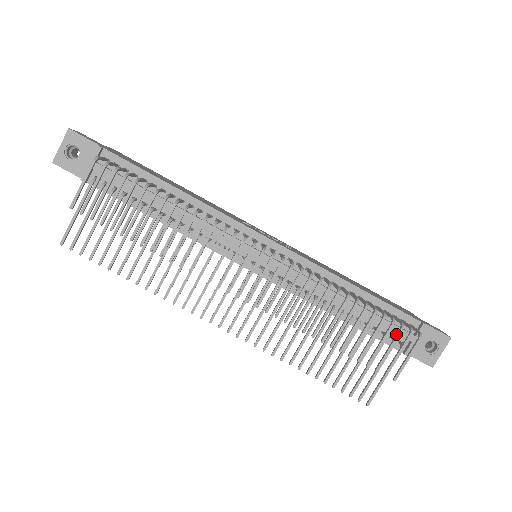
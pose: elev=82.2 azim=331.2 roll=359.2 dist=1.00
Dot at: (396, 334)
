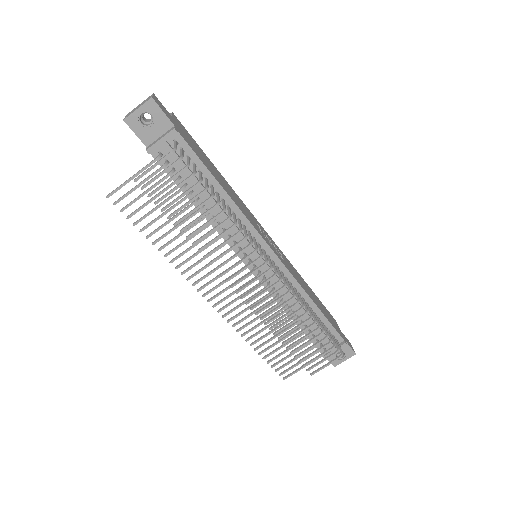
Dot at: (328, 349)
